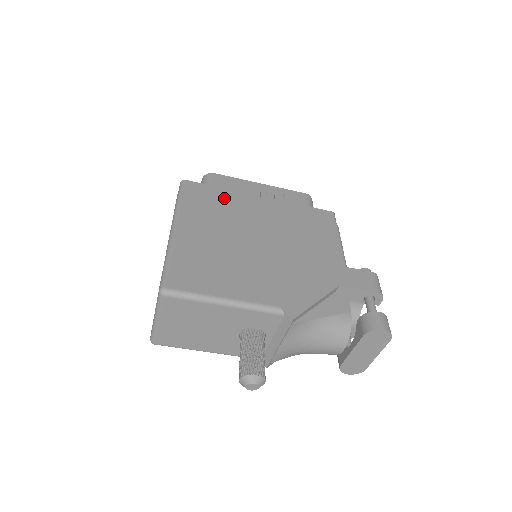
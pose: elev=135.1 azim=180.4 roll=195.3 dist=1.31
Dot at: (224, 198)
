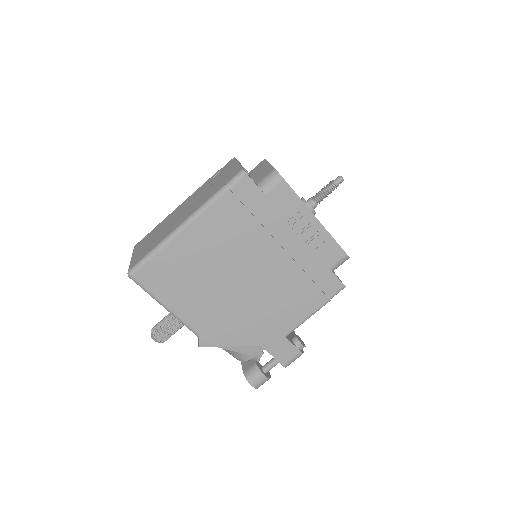
Dot at: (261, 217)
